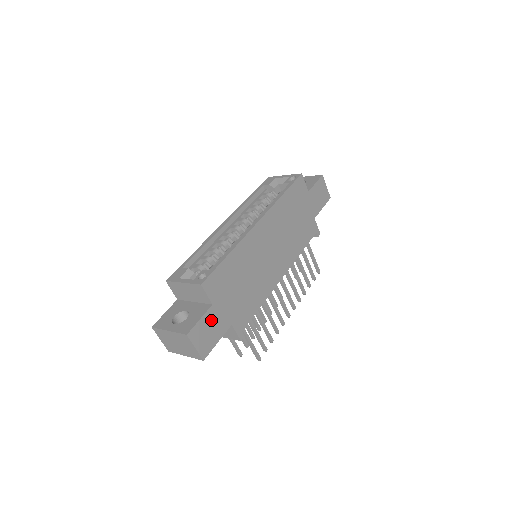
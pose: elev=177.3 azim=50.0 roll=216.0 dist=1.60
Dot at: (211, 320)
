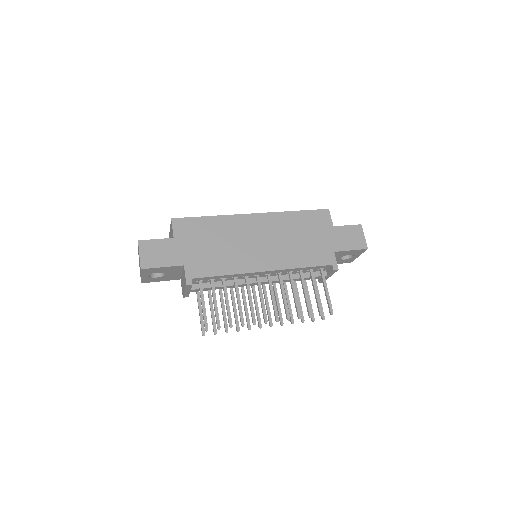
Dot at: (166, 247)
